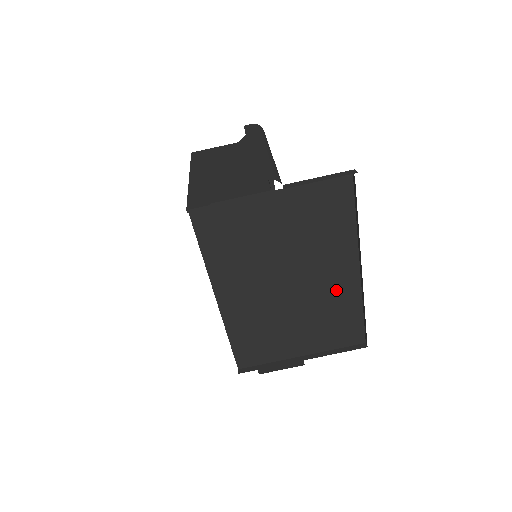
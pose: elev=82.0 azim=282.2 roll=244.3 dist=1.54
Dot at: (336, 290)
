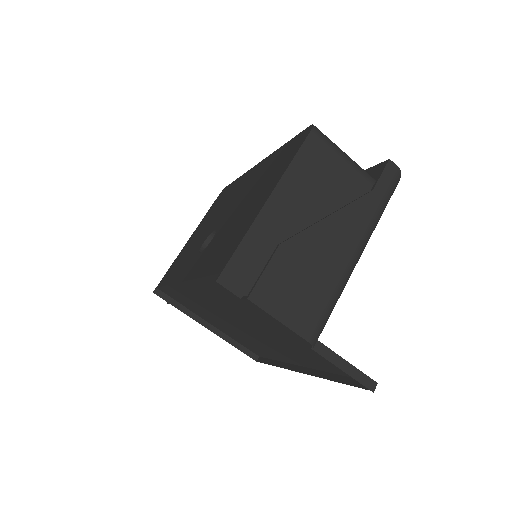
Dot at: (274, 351)
